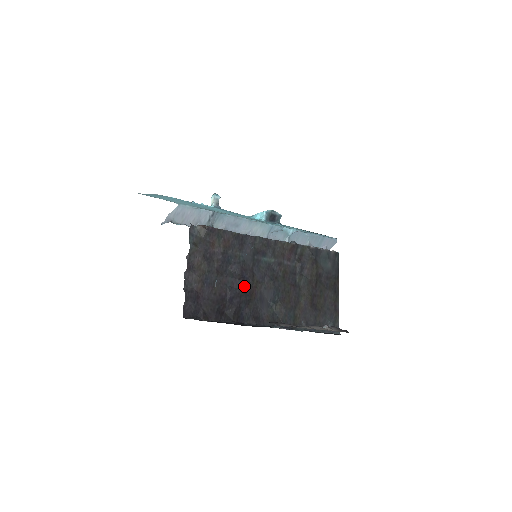
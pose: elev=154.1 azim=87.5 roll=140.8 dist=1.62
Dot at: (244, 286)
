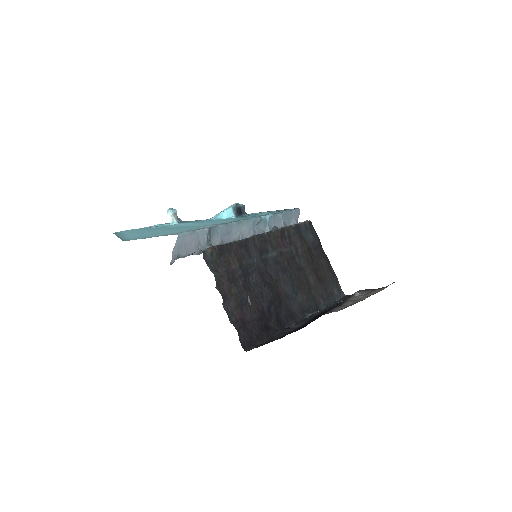
Dot at: (271, 291)
